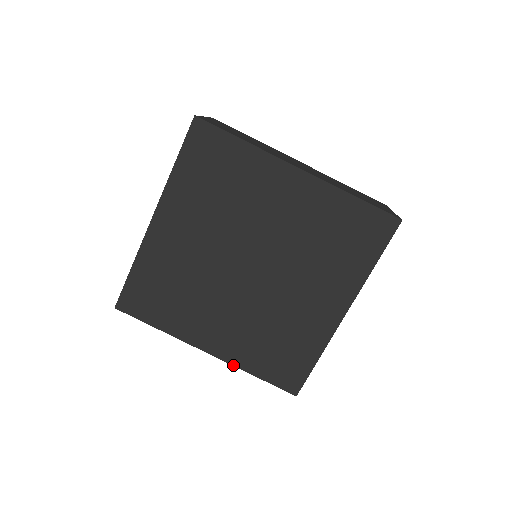
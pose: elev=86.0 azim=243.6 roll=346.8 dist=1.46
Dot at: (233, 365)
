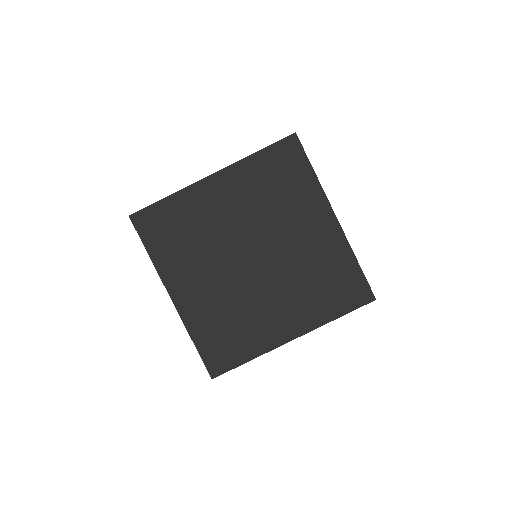
Dot at: occluded
